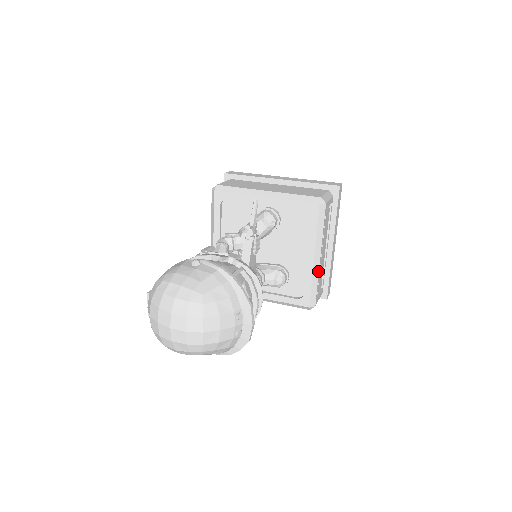
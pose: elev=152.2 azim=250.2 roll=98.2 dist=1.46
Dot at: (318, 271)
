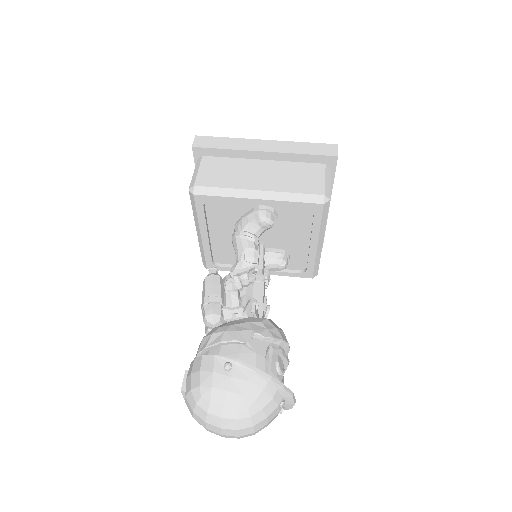
Dot at: (321, 251)
